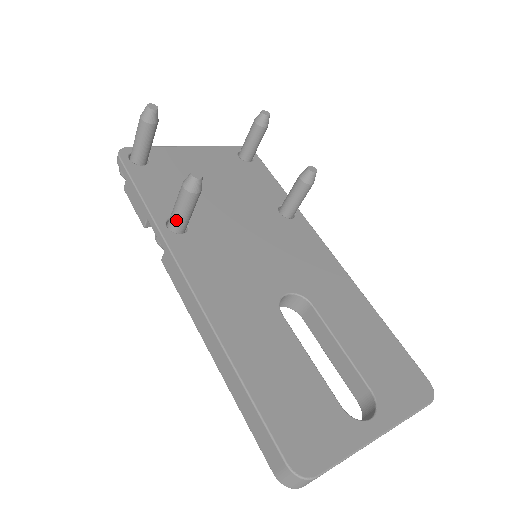
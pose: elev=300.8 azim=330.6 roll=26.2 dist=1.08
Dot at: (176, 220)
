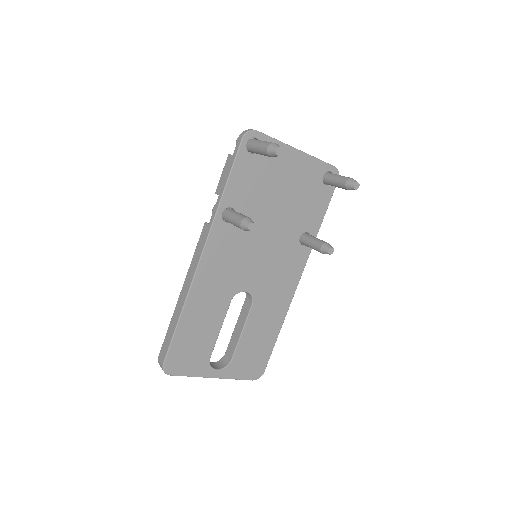
Dot at: (228, 219)
